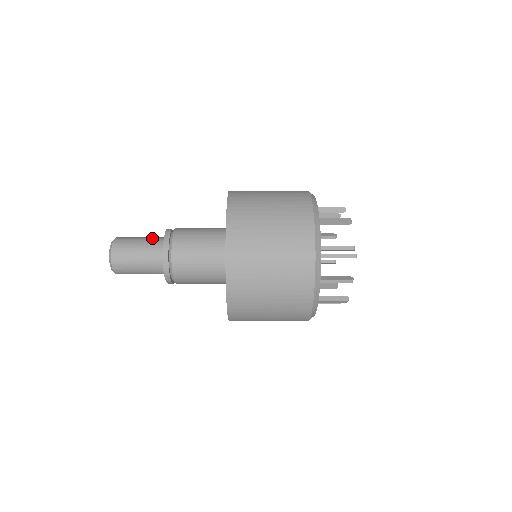
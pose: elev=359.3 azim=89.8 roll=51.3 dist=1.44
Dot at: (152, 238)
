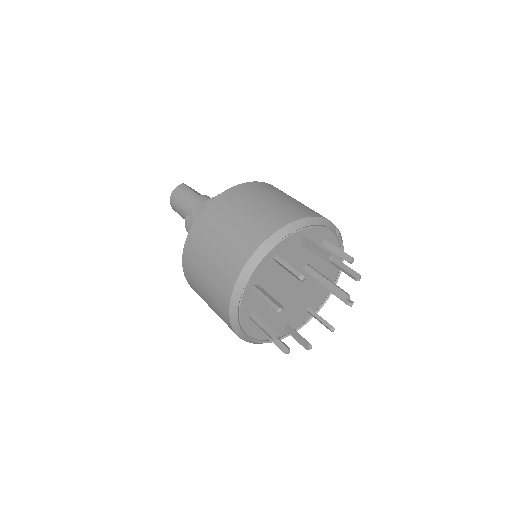
Dot at: (186, 212)
